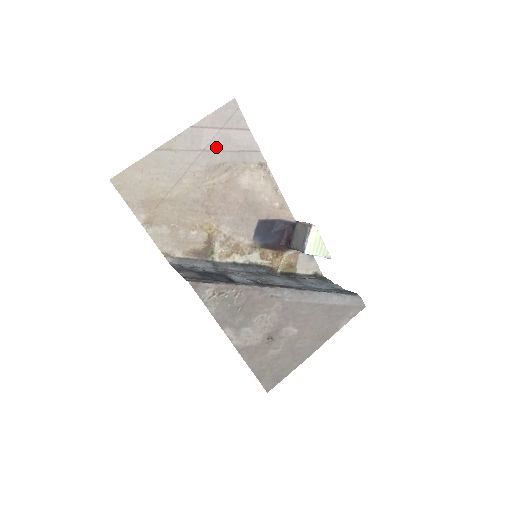
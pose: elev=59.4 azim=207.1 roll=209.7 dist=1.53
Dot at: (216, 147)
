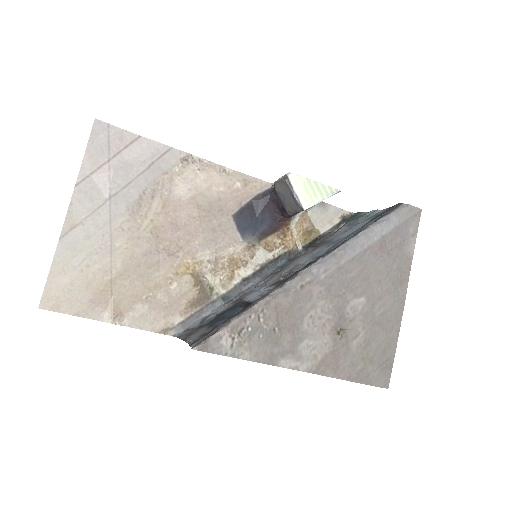
Dot at: (121, 183)
